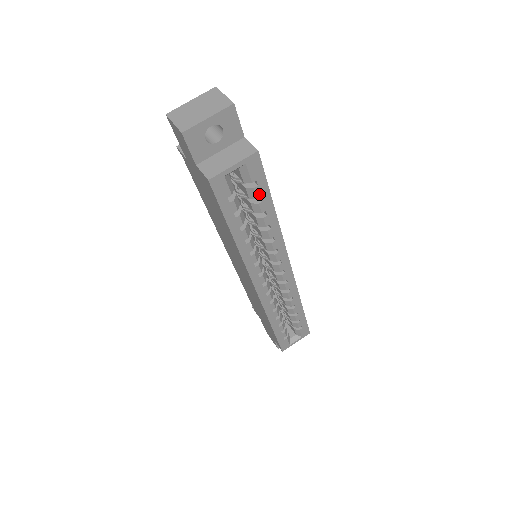
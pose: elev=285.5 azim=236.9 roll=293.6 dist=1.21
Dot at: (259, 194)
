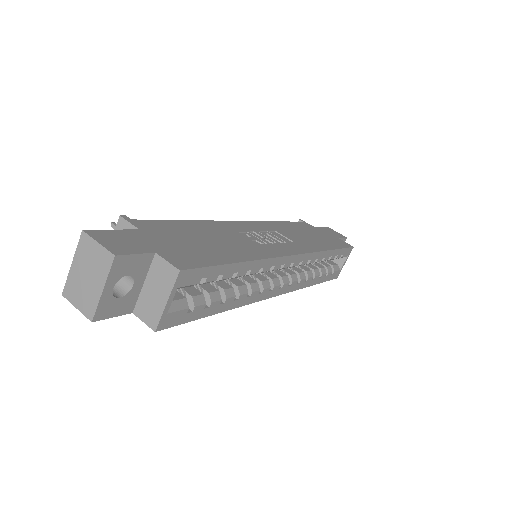
Dot at: (215, 277)
